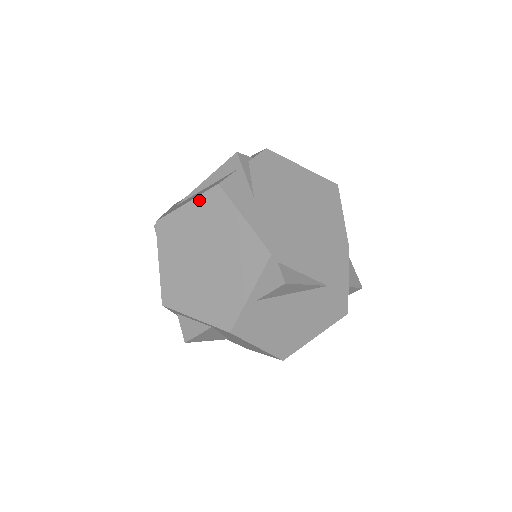
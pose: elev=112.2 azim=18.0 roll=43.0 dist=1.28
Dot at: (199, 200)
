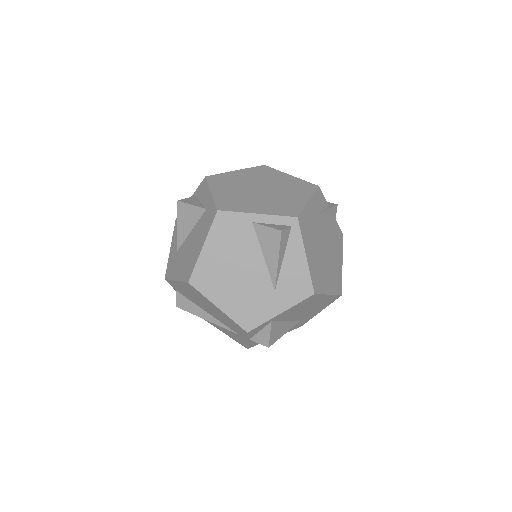
Dot at: (299, 180)
